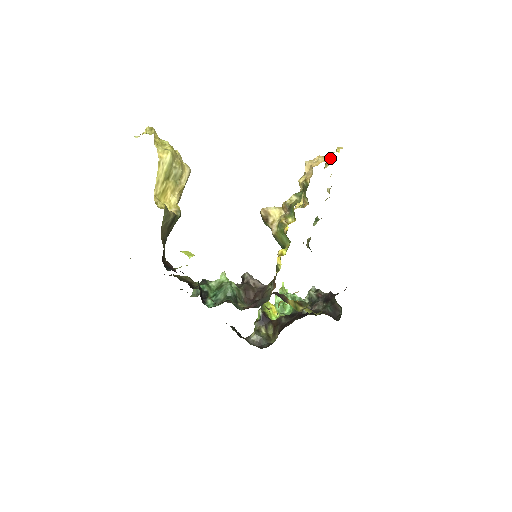
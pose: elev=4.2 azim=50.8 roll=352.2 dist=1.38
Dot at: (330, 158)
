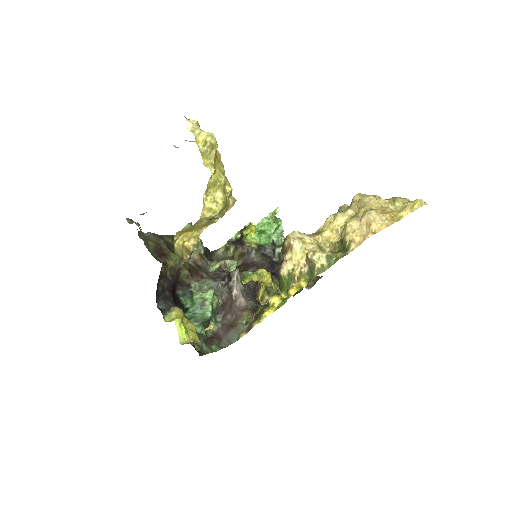
Dot at: (397, 220)
